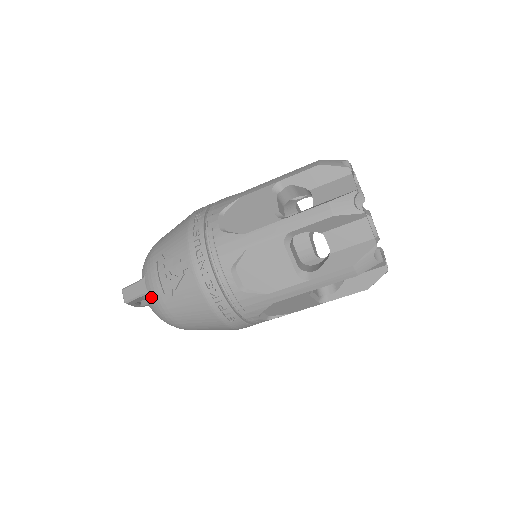
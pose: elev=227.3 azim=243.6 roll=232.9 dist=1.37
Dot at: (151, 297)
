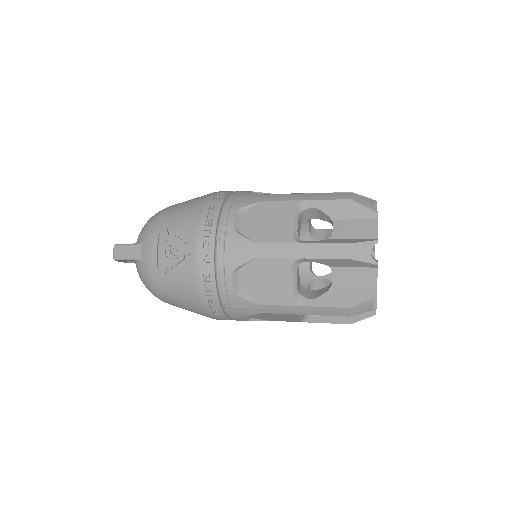
Dot at: (143, 265)
